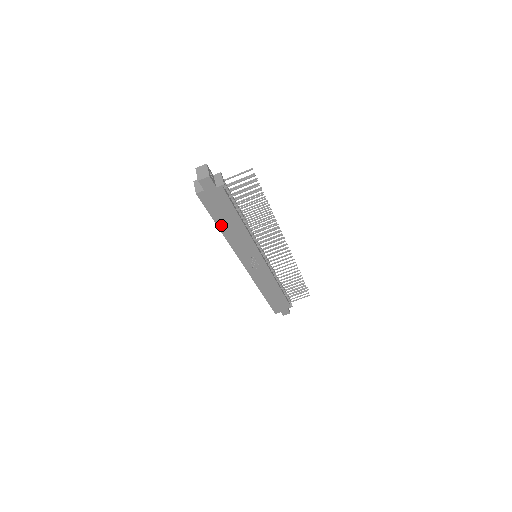
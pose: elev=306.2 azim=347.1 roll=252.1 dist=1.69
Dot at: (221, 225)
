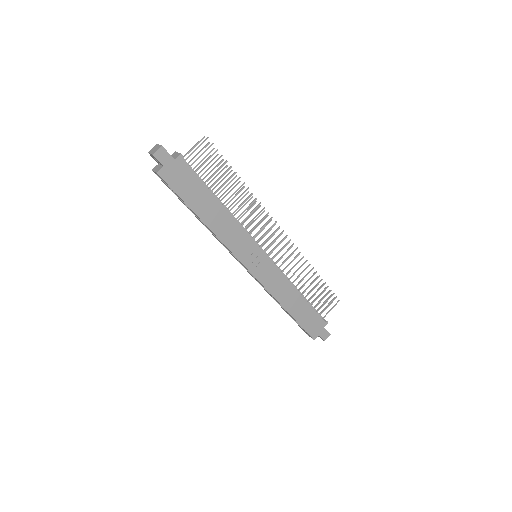
Dot at: (199, 212)
